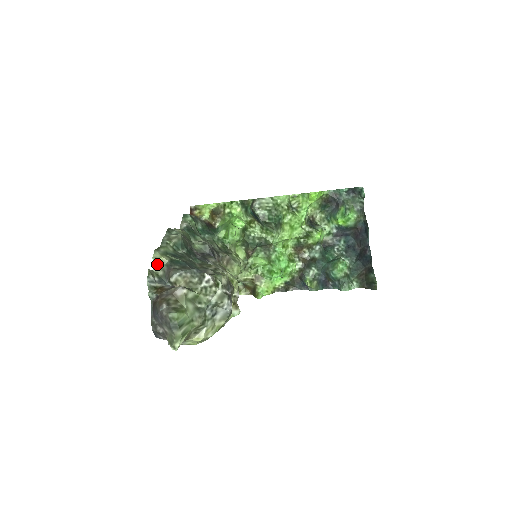
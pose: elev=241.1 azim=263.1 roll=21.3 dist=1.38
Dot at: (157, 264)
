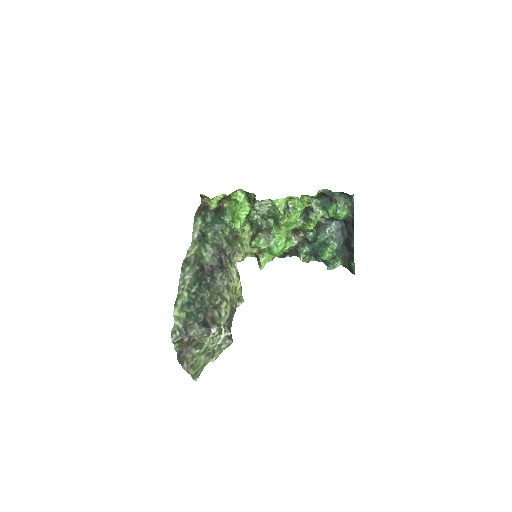
Dot at: (177, 318)
